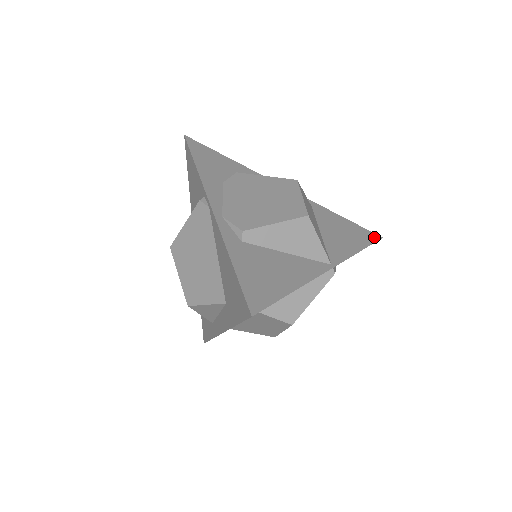
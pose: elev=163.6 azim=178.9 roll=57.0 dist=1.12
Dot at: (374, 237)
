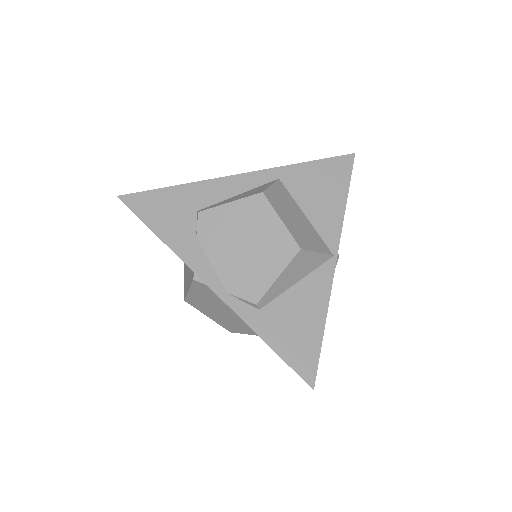
Dot at: (348, 162)
